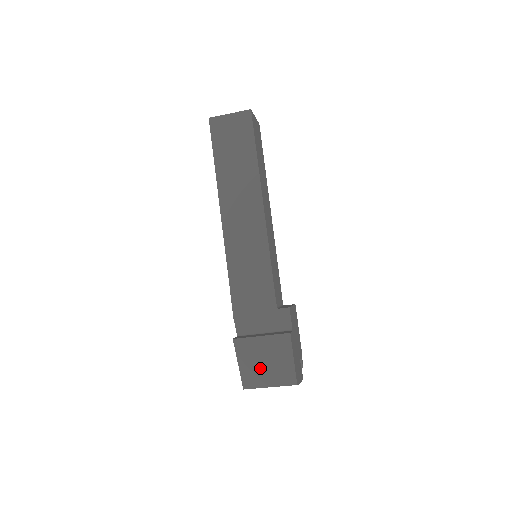
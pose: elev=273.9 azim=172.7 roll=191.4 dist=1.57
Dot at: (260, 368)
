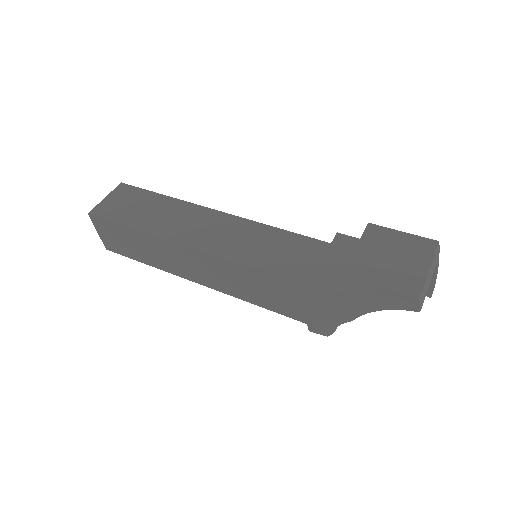
Dot at: (397, 267)
